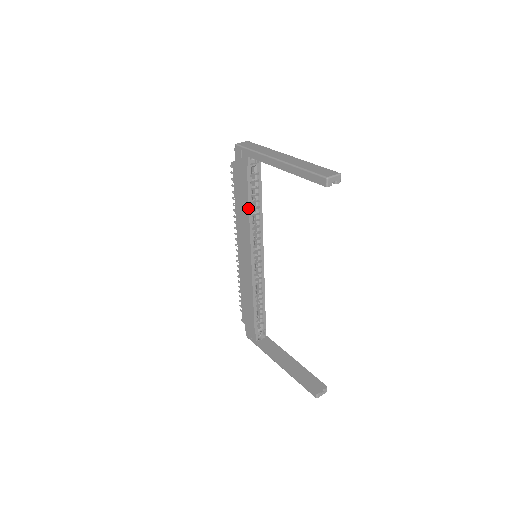
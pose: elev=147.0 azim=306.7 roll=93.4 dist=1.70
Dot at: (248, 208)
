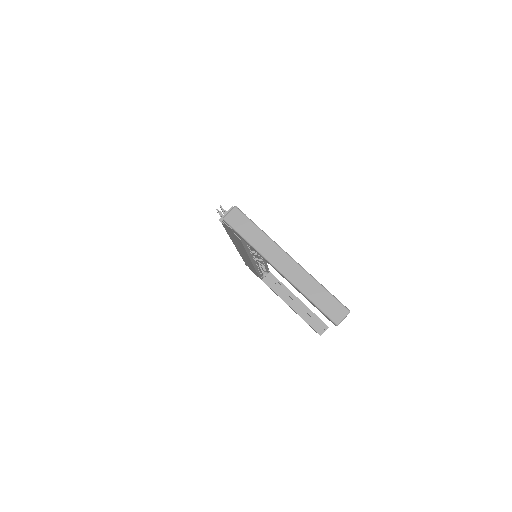
Dot at: occluded
